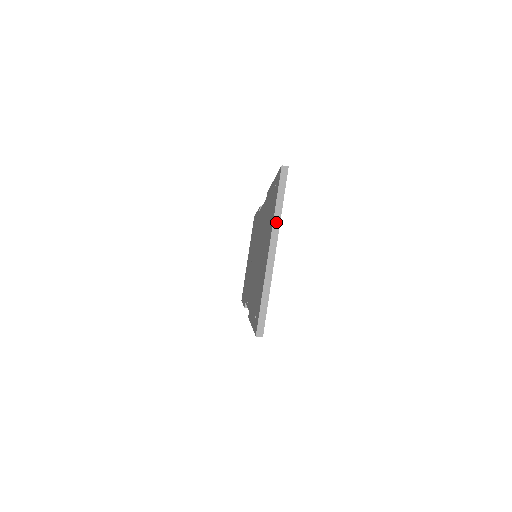
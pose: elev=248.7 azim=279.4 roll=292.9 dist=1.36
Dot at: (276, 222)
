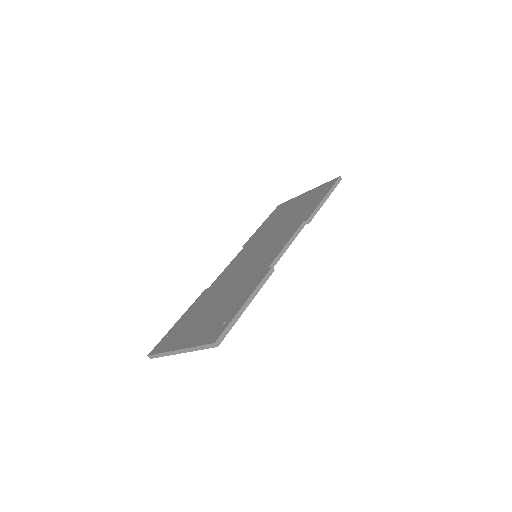
Dot at: (191, 349)
